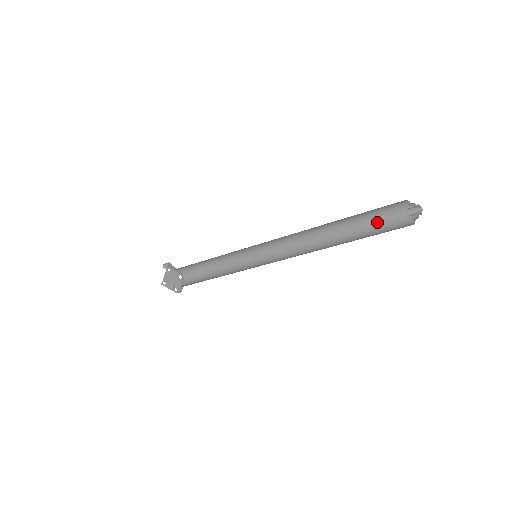
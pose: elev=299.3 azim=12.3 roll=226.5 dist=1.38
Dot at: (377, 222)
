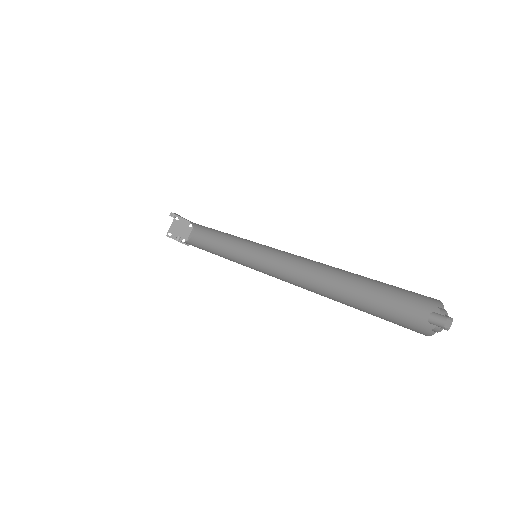
Dot at: (395, 295)
